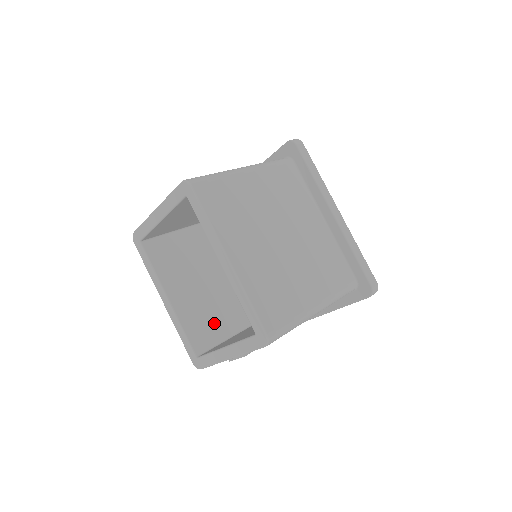
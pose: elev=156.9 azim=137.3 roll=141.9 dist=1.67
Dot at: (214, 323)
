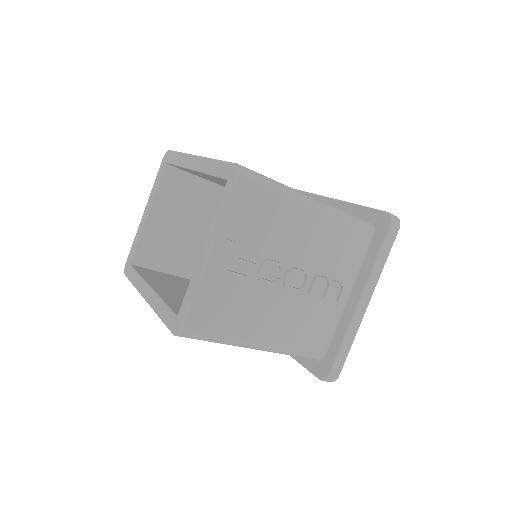
Dot at: occluded
